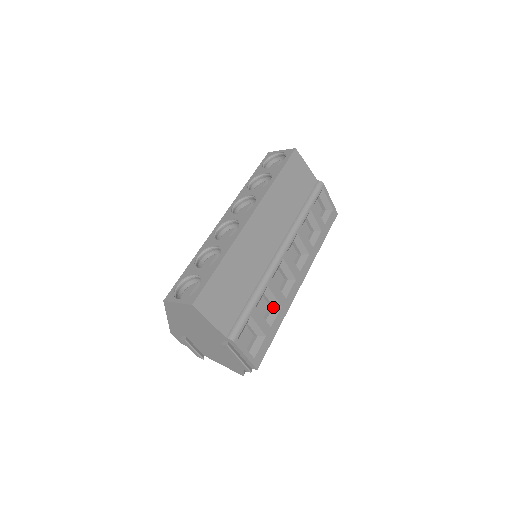
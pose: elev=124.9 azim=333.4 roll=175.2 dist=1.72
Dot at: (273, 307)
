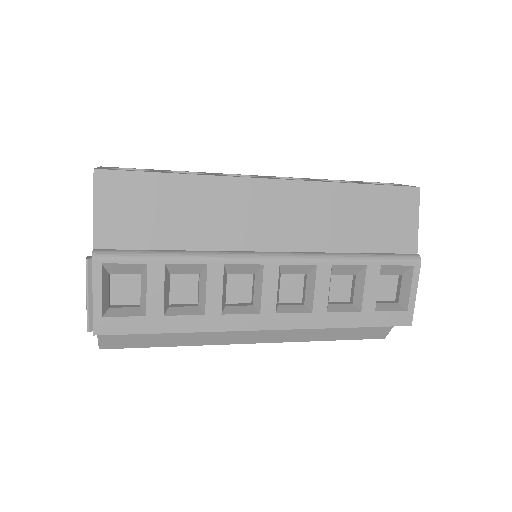
Dot at: (197, 306)
